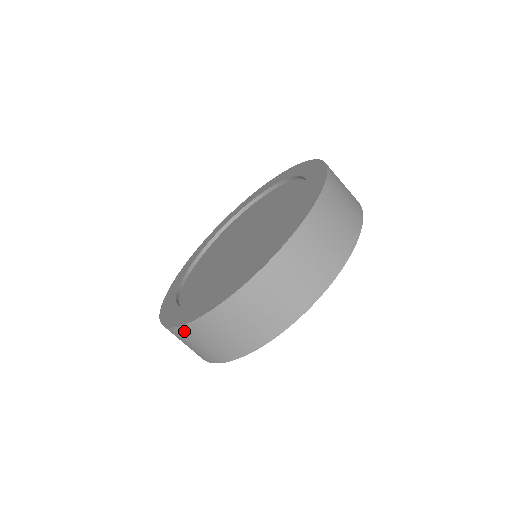
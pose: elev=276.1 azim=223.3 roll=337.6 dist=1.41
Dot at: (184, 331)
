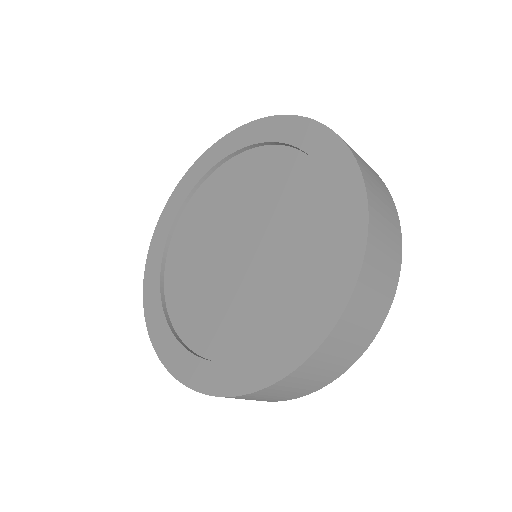
Dot at: (307, 366)
